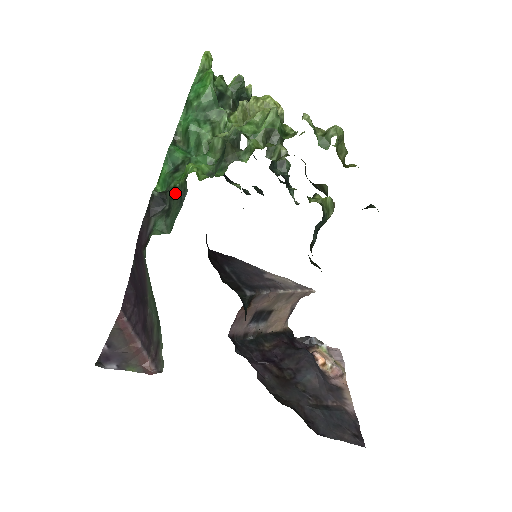
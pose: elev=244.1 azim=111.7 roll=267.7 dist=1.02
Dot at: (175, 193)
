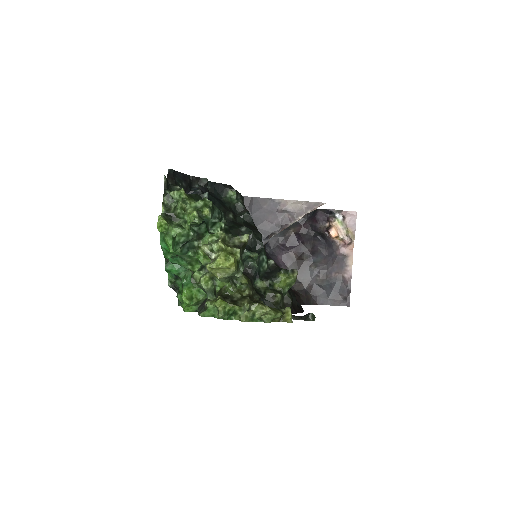
Dot at: occluded
